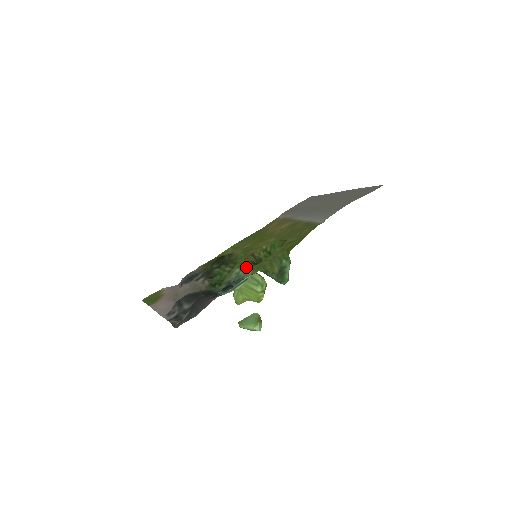
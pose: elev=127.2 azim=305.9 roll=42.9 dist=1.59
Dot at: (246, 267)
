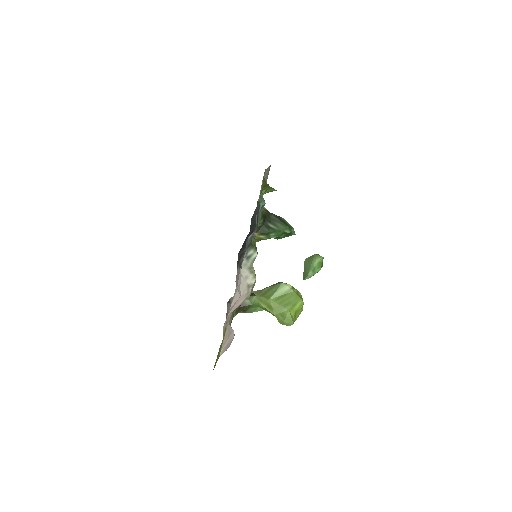
Dot at: occluded
